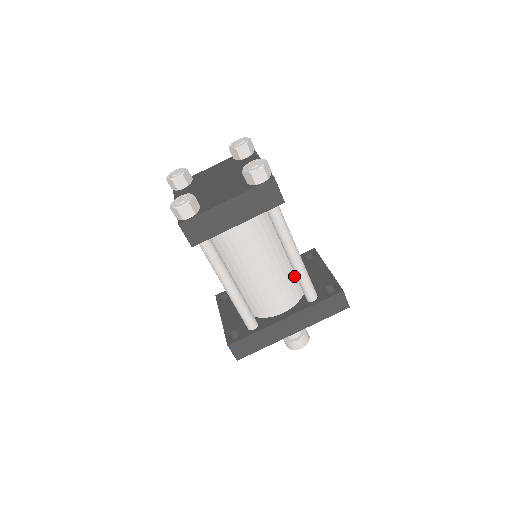
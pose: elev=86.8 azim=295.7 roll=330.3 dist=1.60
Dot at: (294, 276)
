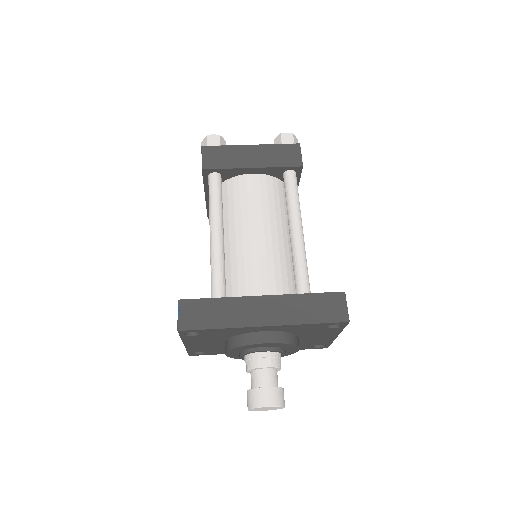
Dot at: (290, 271)
